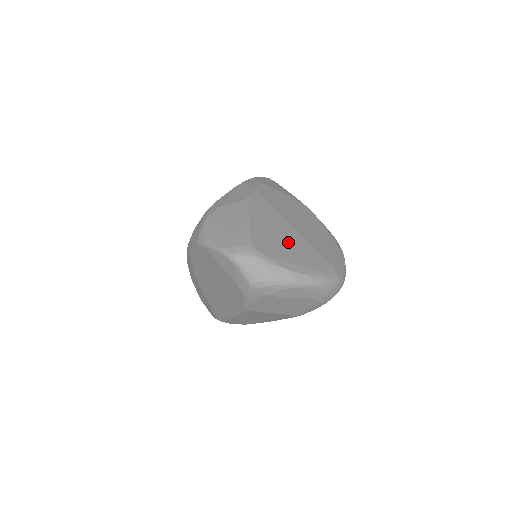
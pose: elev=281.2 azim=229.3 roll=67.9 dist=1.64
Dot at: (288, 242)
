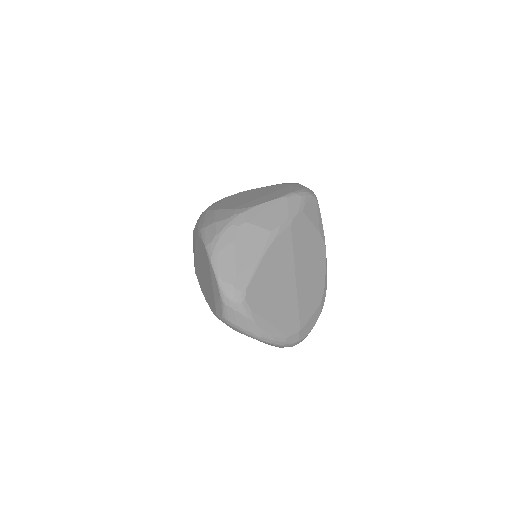
Dot at: (279, 296)
